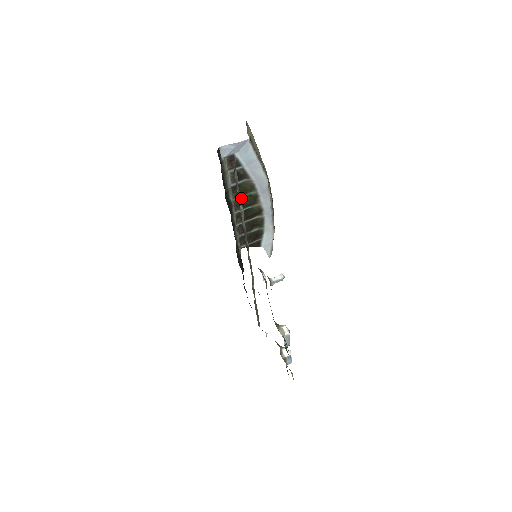
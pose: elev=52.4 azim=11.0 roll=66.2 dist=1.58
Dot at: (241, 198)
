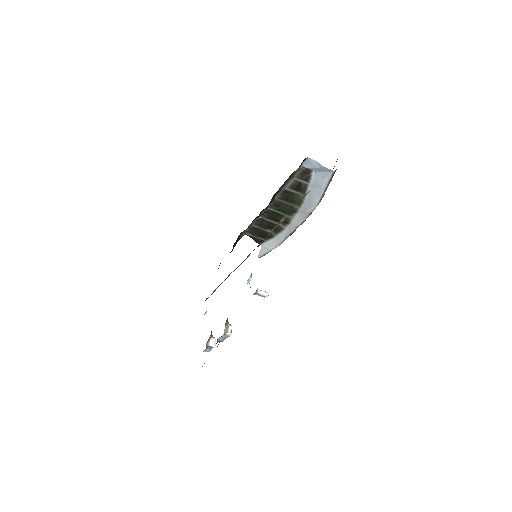
Dot at: (283, 202)
